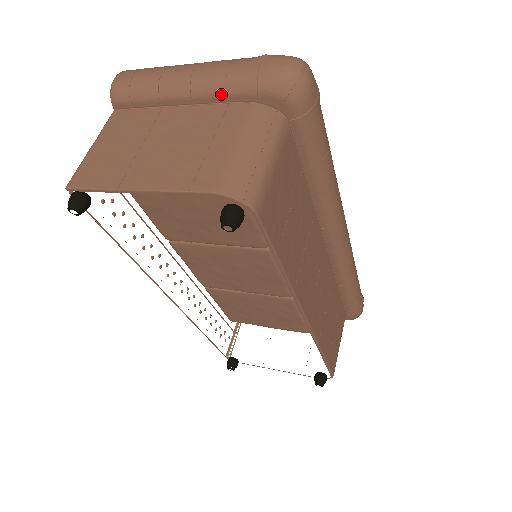
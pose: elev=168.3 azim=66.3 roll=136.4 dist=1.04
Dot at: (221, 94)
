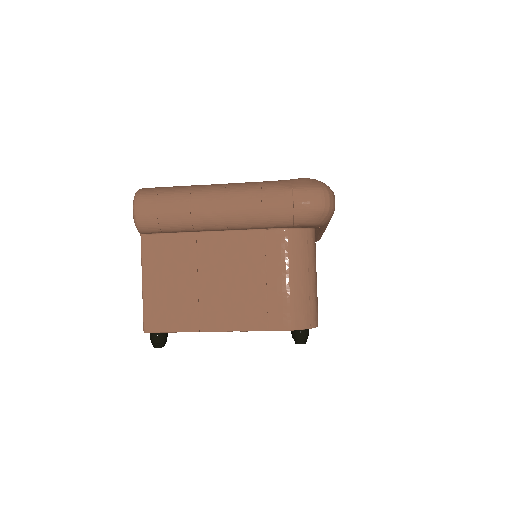
Dot at: (258, 227)
